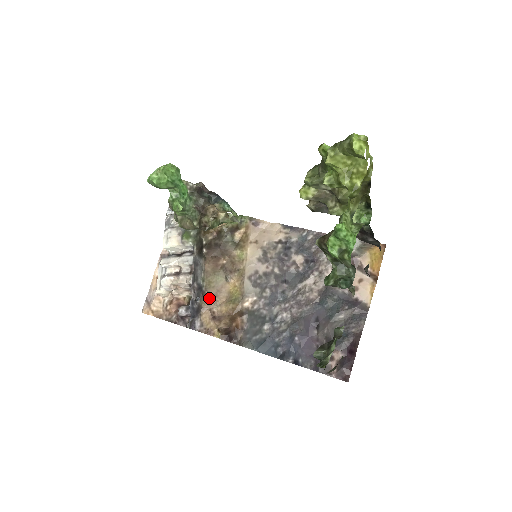
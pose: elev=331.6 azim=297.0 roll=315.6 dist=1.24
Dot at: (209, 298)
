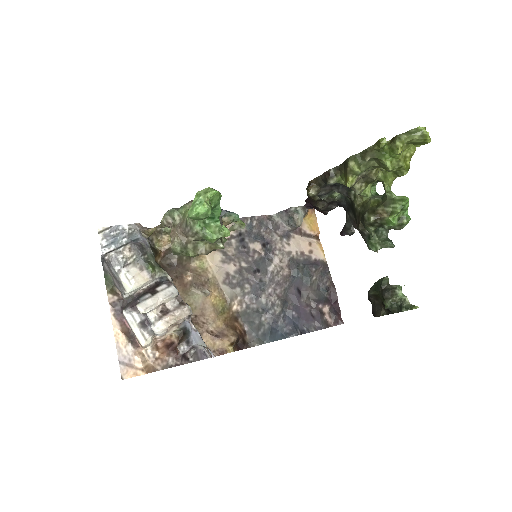
Dot at: (198, 321)
